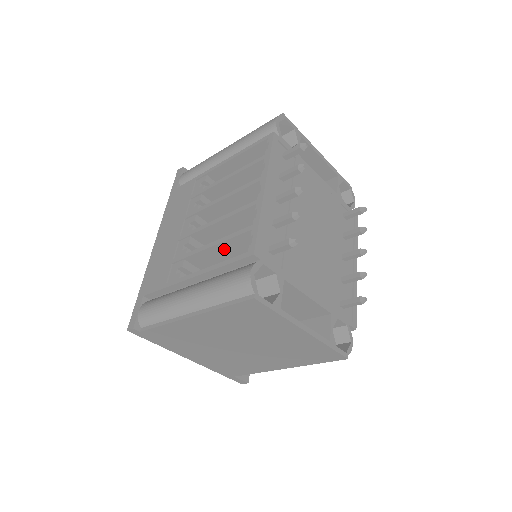
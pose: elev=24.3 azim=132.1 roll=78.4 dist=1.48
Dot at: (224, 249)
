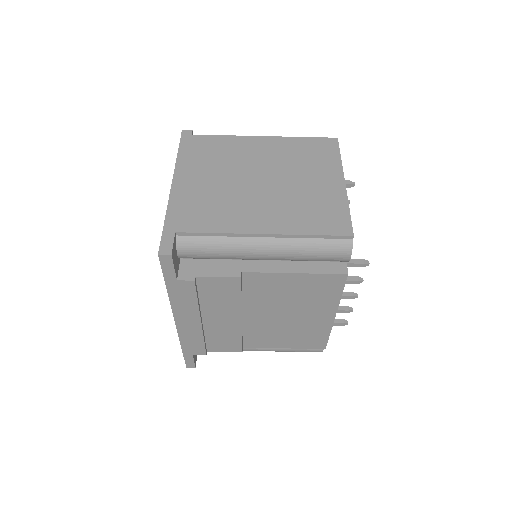
Dot at: occluded
